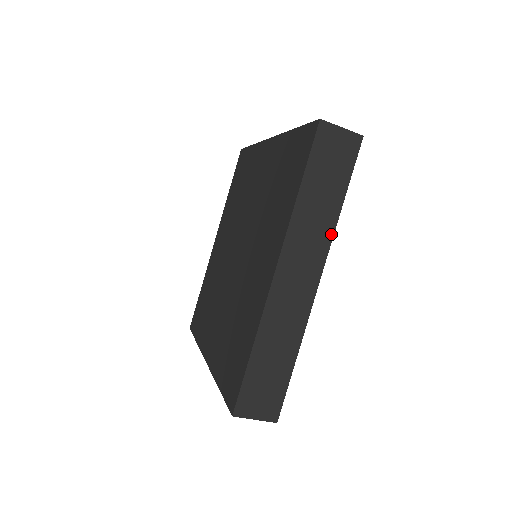
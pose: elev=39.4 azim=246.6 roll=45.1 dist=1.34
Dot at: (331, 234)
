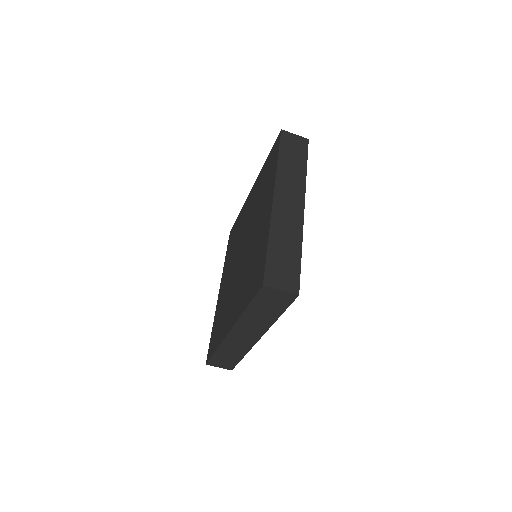
Dot at: (304, 182)
